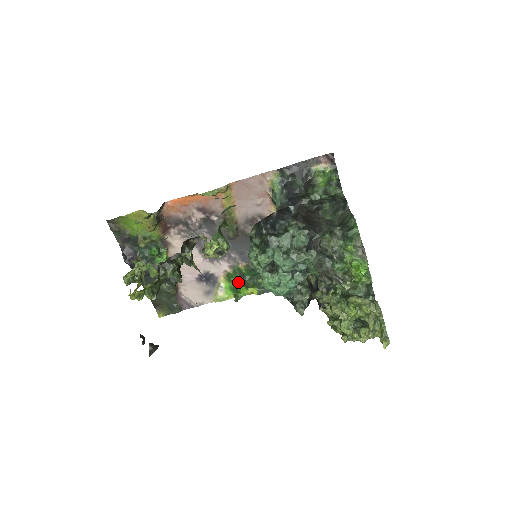
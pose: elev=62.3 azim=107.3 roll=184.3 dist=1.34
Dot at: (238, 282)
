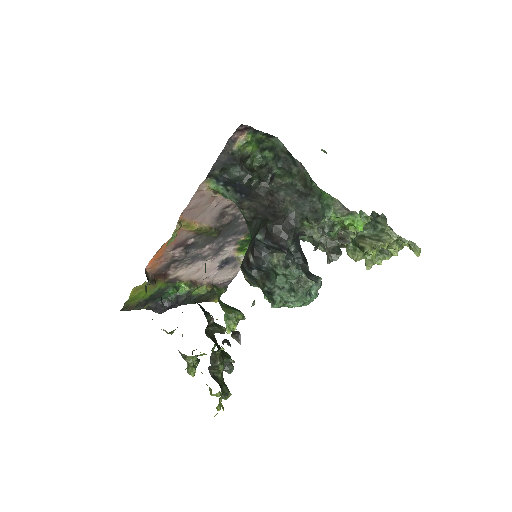
Dot at: occluded
